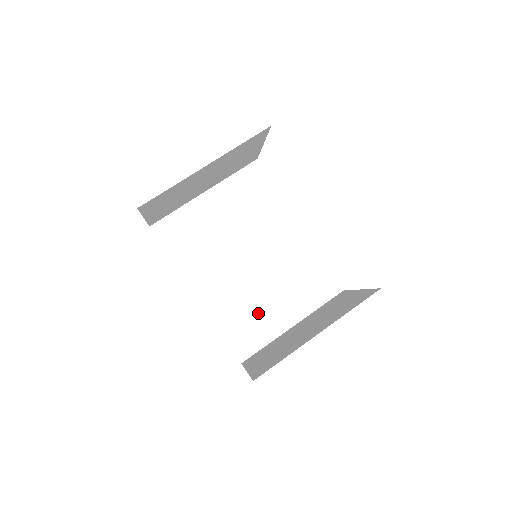
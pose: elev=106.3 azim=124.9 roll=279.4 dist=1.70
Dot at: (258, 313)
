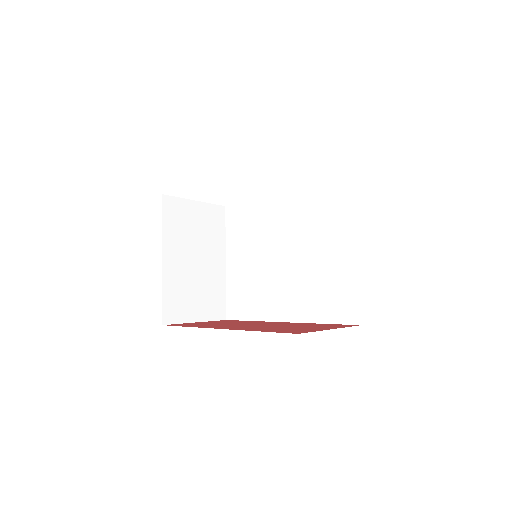
Dot at: (328, 279)
